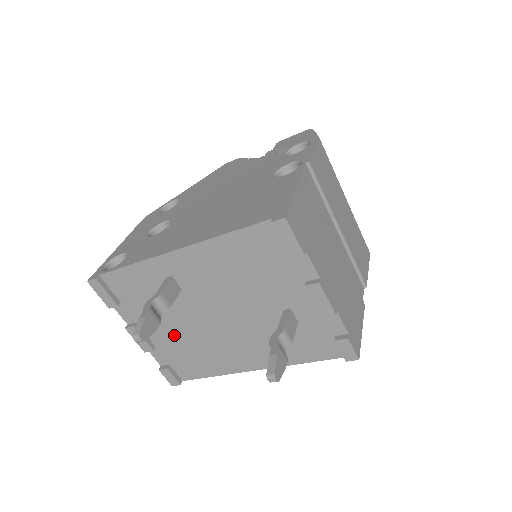
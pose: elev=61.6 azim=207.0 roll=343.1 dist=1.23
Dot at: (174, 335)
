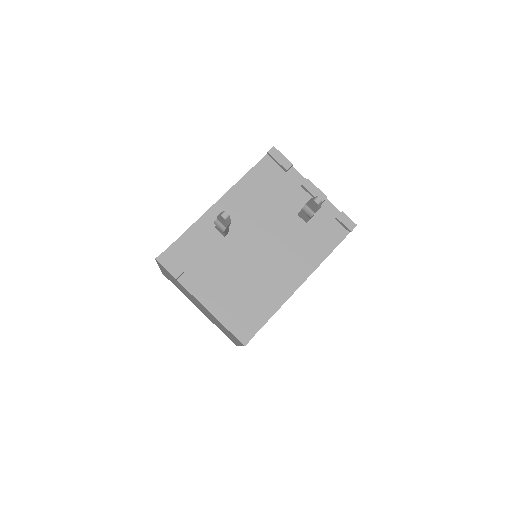
Dot at: (232, 284)
